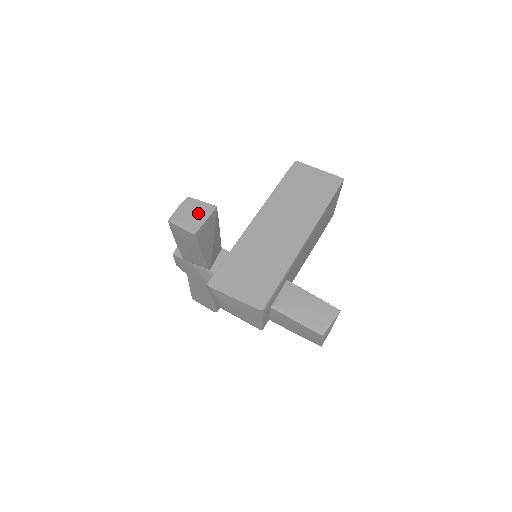
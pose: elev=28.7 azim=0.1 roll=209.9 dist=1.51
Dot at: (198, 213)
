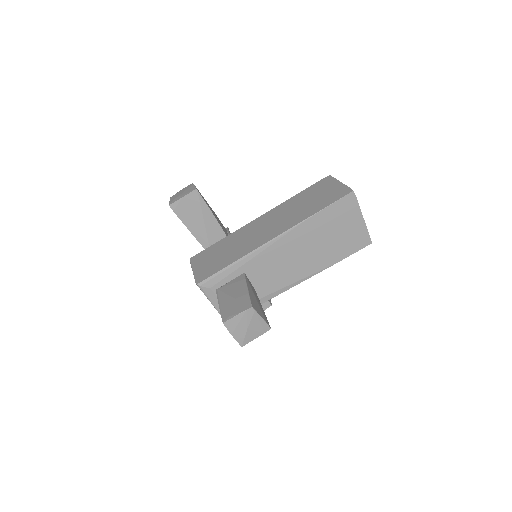
Dot at: (184, 192)
